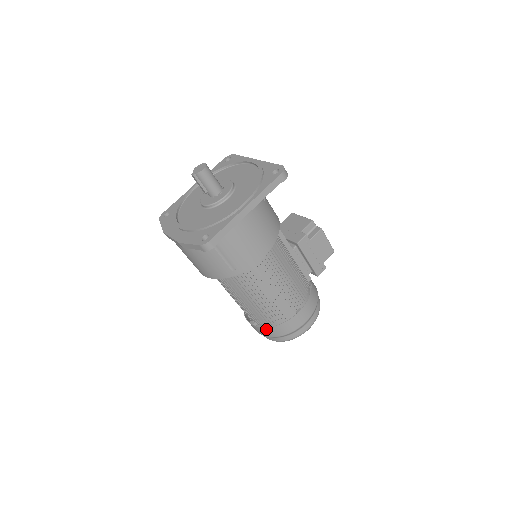
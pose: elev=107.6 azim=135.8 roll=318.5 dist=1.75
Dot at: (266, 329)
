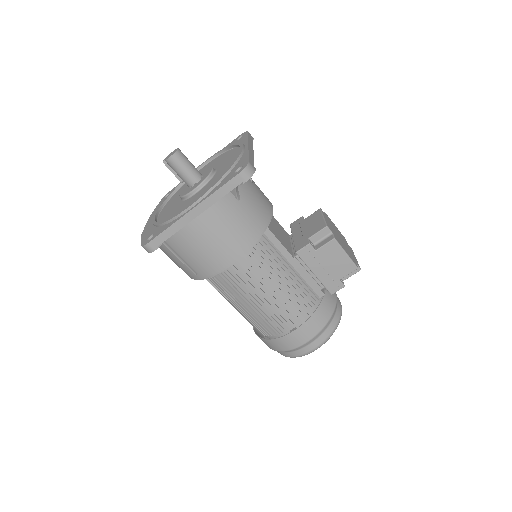
Dot at: (260, 338)
